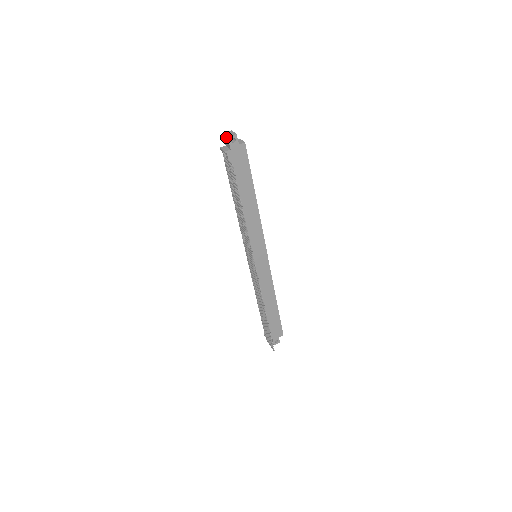
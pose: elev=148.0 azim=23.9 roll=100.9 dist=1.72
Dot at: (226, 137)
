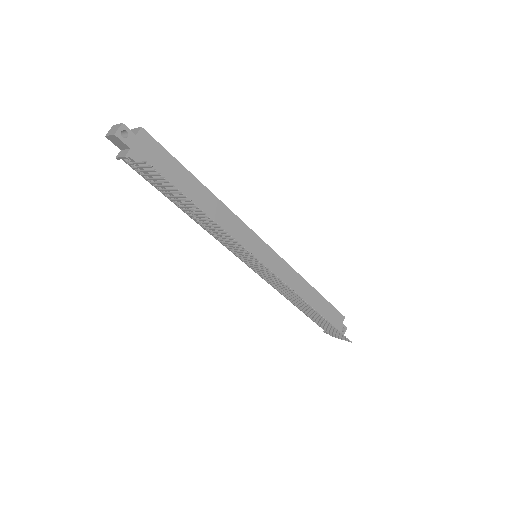
Dot at: (112, 137)
